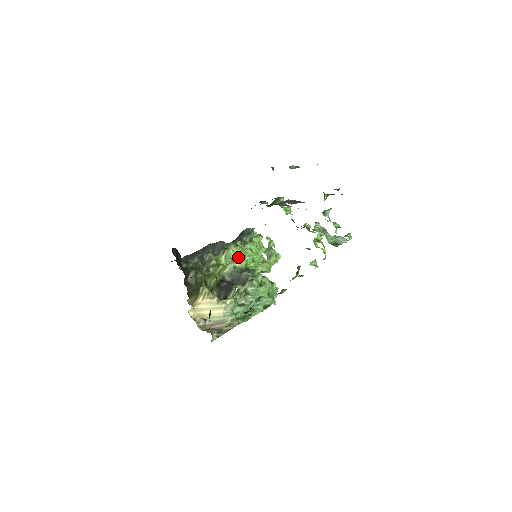
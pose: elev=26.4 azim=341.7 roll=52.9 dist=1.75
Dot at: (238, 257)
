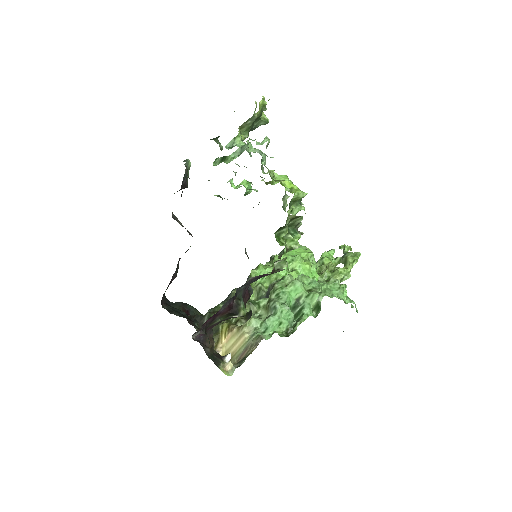
Dot at: (266, 276)
